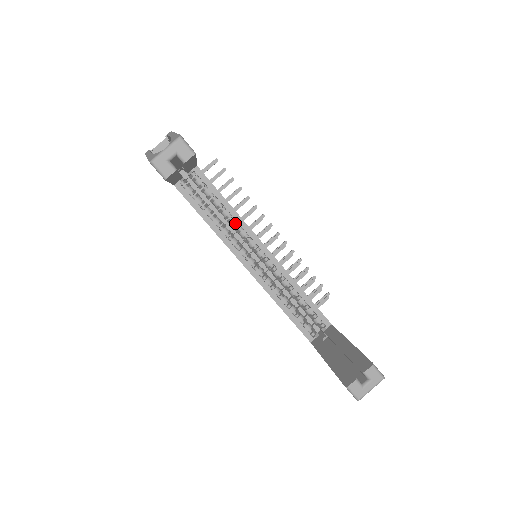
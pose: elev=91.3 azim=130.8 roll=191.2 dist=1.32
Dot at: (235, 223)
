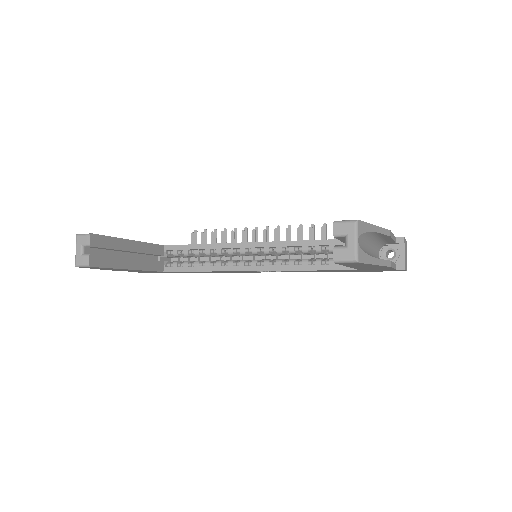
Dot at: (219, 251)
